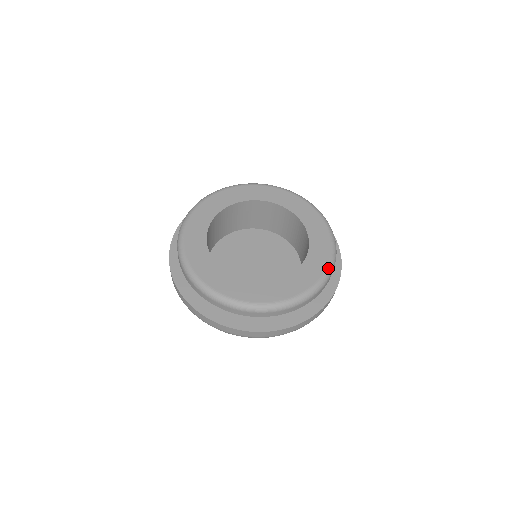
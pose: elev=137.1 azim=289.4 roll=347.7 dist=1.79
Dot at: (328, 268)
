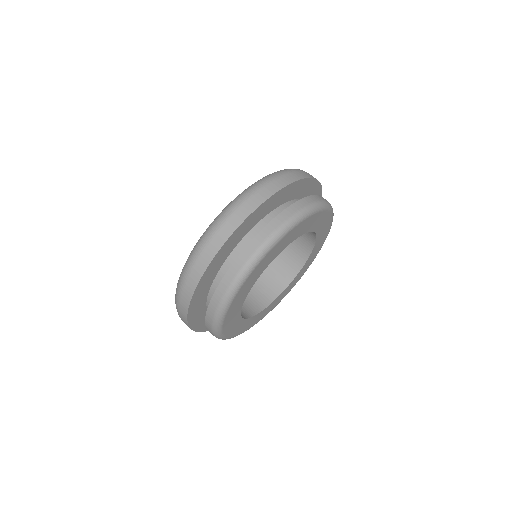
Dot at: occluded
